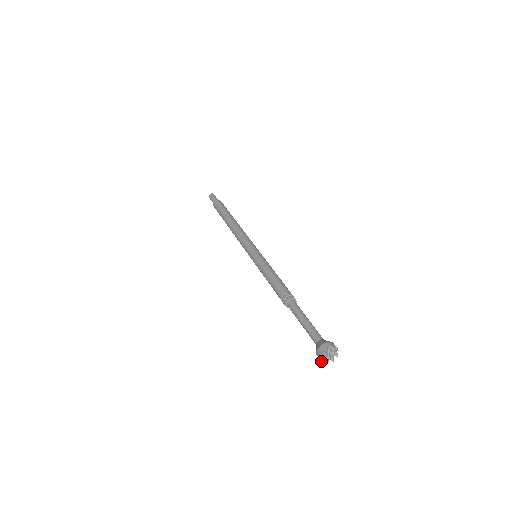
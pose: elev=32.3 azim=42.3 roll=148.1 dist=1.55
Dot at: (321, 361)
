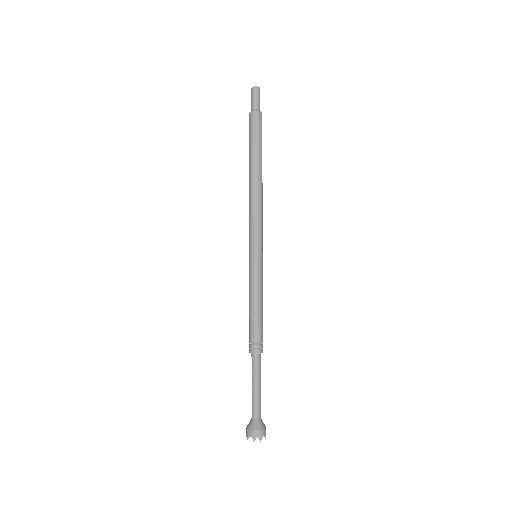
Dot at: occluded
